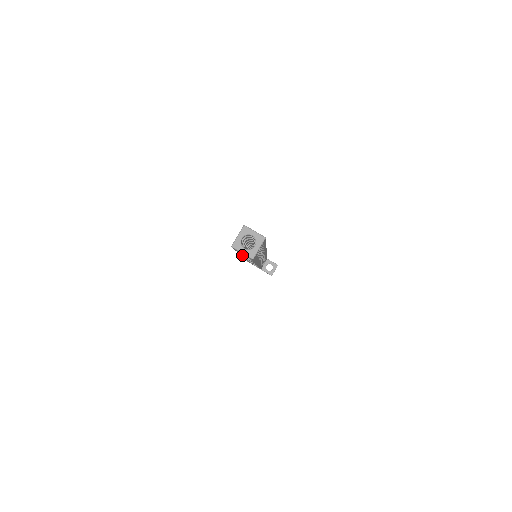
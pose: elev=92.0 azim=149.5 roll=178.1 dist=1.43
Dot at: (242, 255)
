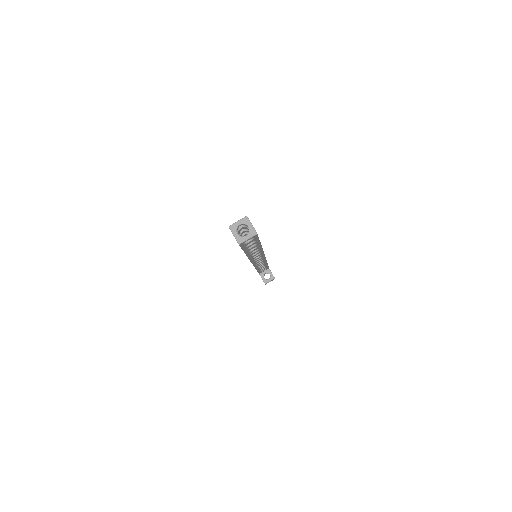
Dot at: occluded
